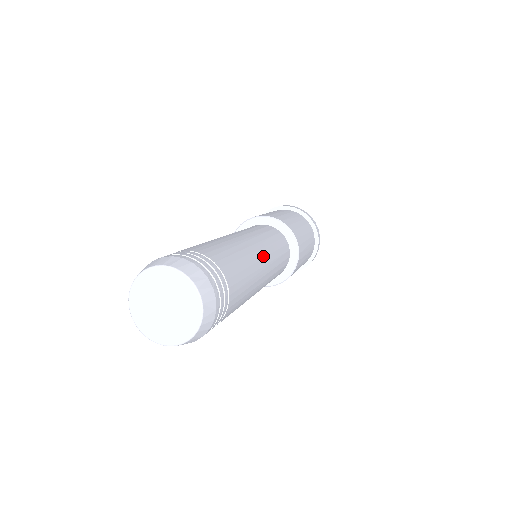
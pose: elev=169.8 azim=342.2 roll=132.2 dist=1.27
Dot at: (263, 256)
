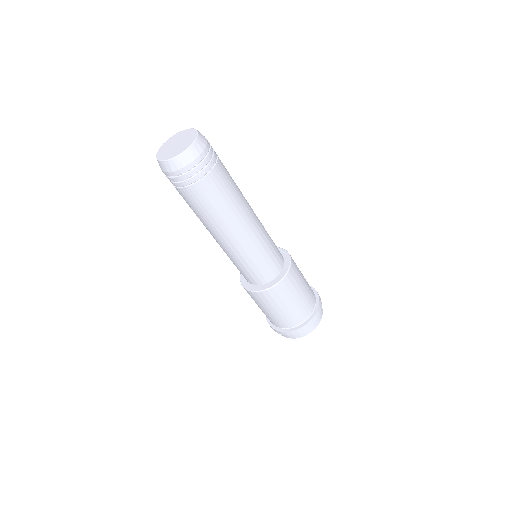
Dot at: occluded
